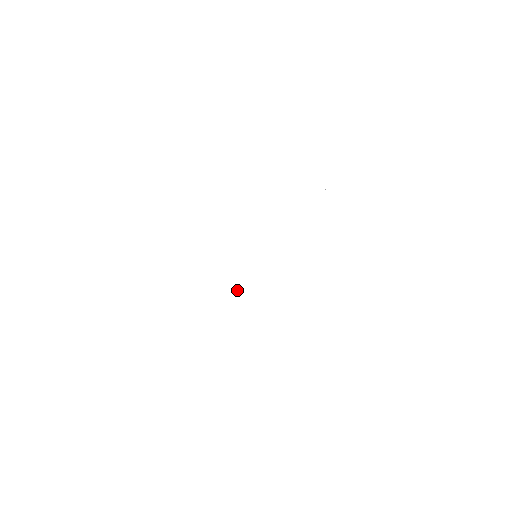
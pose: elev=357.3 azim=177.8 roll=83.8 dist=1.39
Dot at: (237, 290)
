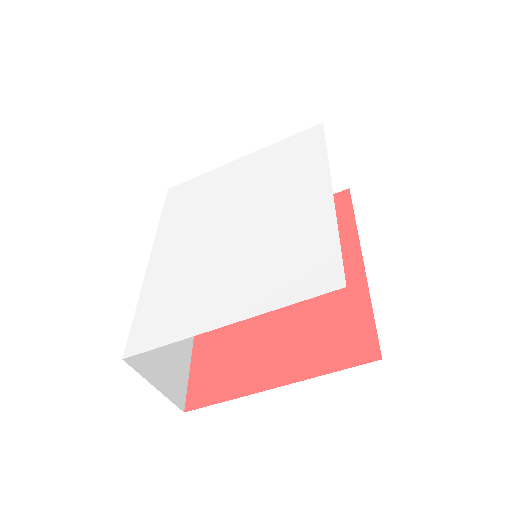
Dot at: (255, 246)
